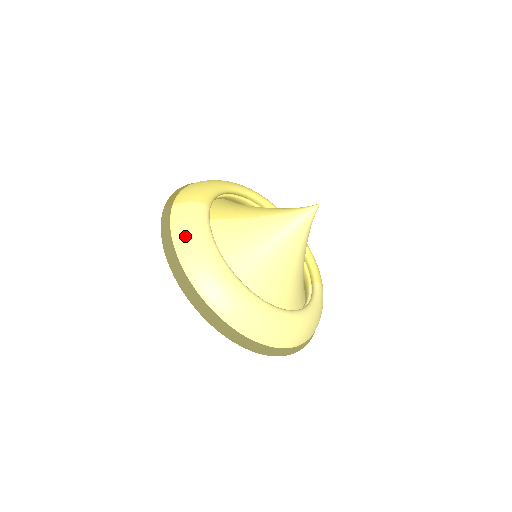
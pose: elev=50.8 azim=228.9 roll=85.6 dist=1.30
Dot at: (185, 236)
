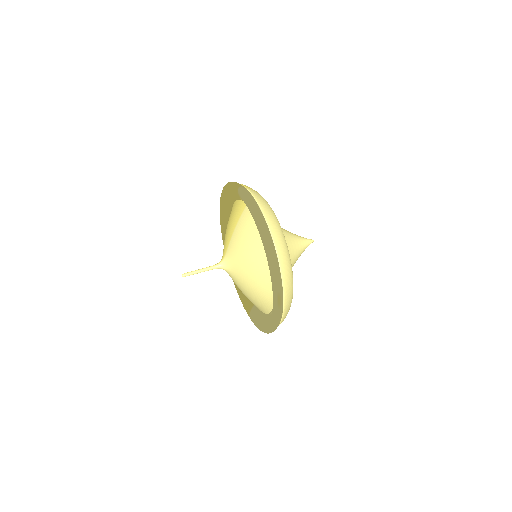
Dot at: (269, 211)
